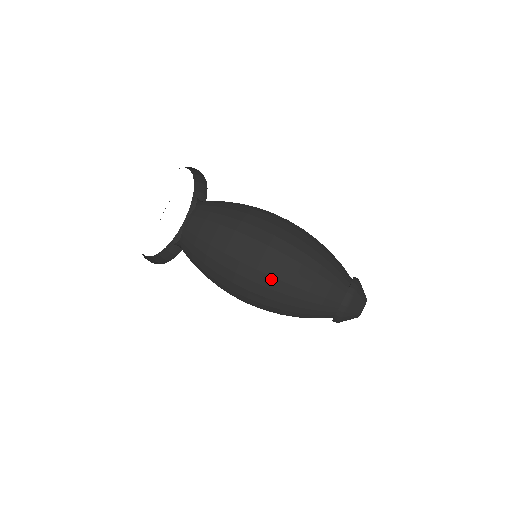
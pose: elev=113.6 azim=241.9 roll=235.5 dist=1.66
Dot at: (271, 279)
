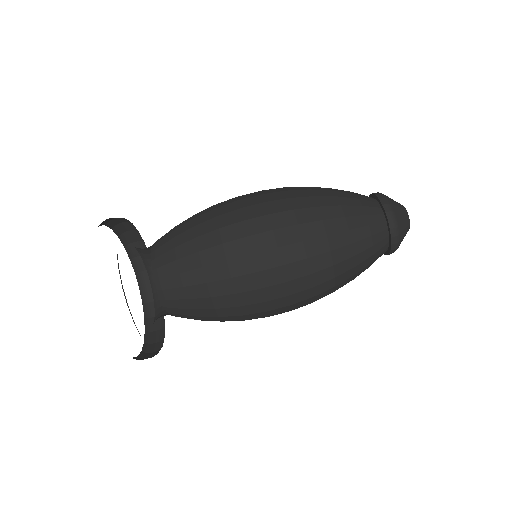
Dot at: (310, 290)
